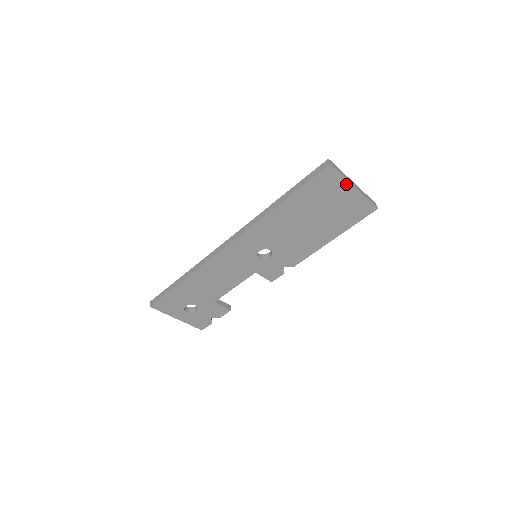
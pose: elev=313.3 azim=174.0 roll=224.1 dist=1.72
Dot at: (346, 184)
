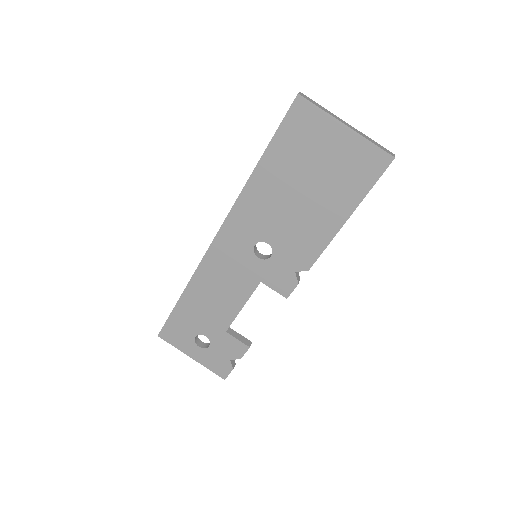
Dot at: (331, 122)
